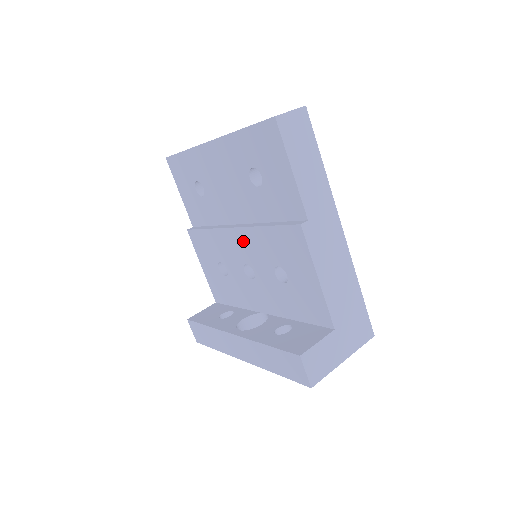
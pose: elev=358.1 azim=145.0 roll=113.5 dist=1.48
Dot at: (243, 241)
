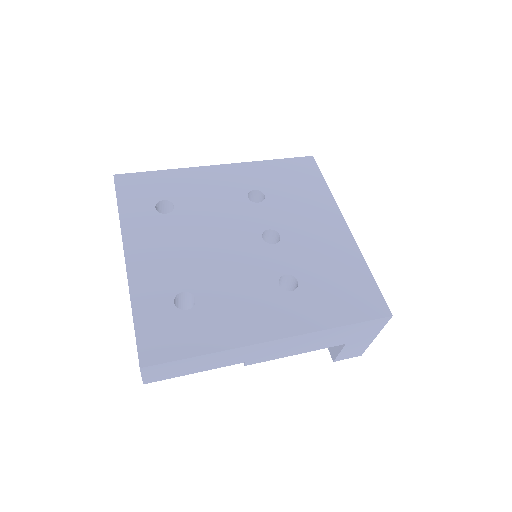
Dot at: occluded
